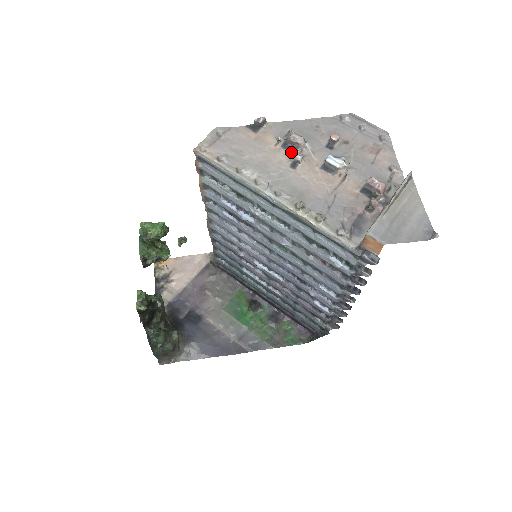
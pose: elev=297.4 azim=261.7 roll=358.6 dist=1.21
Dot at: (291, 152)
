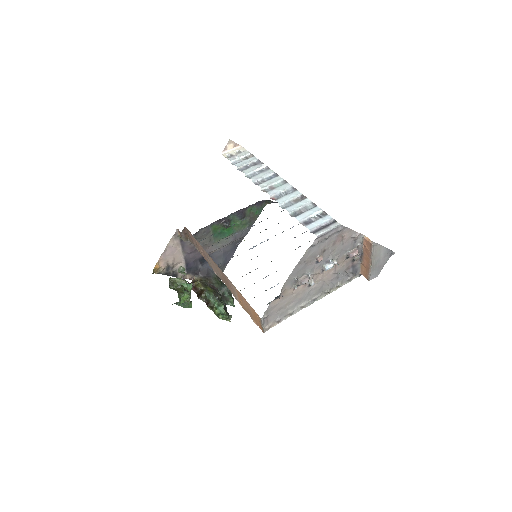
Dot at: occluded
